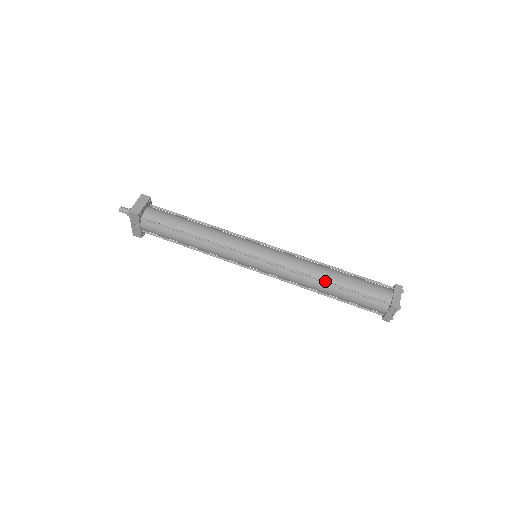
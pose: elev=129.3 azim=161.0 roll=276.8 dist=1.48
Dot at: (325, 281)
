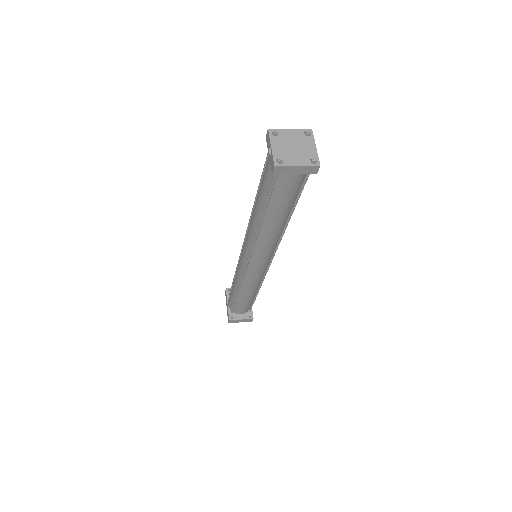
Dot at: occluded
